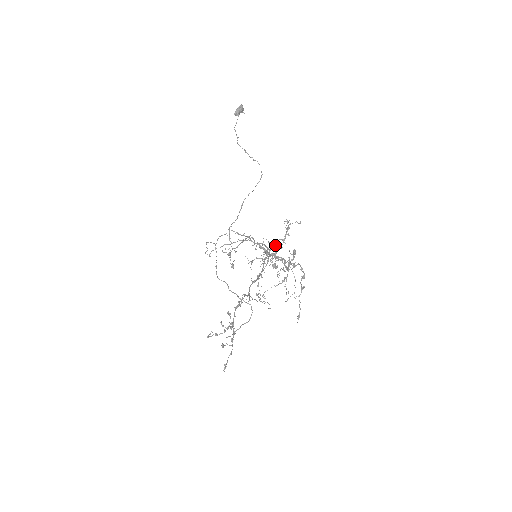
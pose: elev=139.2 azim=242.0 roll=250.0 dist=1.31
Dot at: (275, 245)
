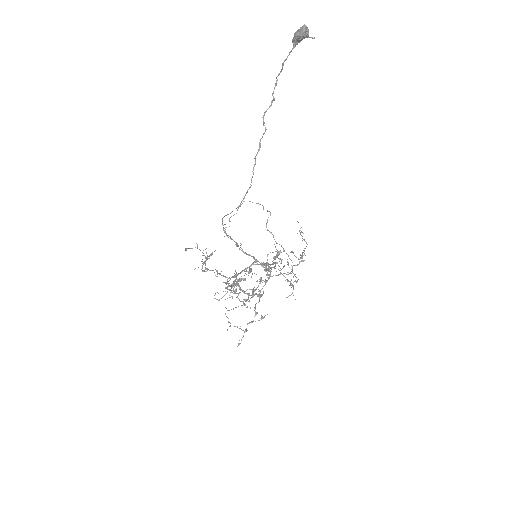
Dot at: (274, 259)
